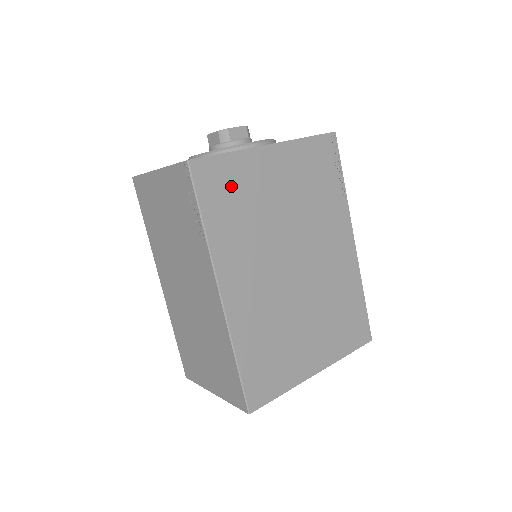
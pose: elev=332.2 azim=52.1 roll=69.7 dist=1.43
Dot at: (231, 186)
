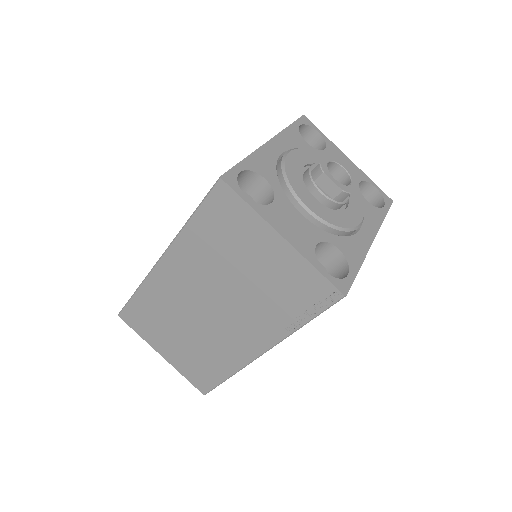
Dot at: occluded
